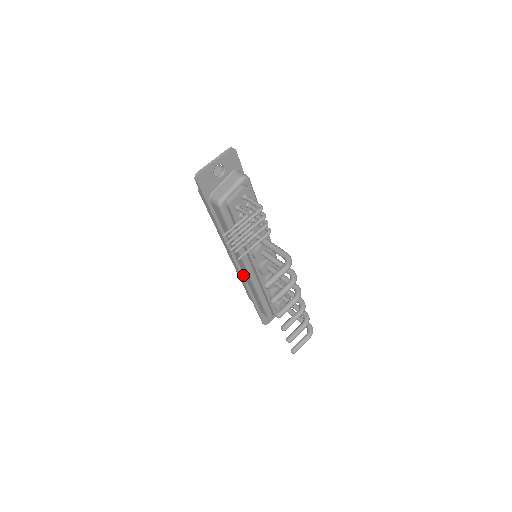
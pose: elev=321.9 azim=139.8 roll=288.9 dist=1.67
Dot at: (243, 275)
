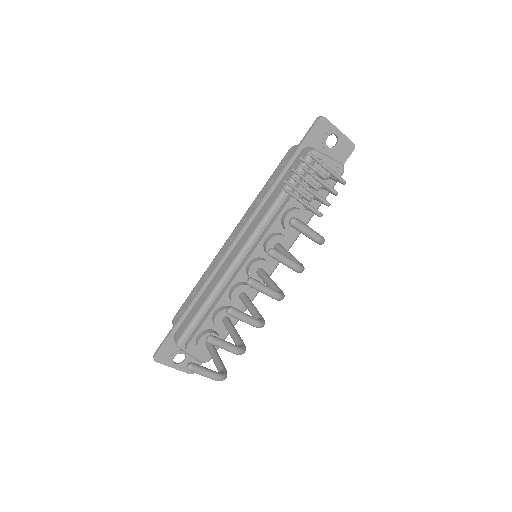
Dot at: (223, 261)
